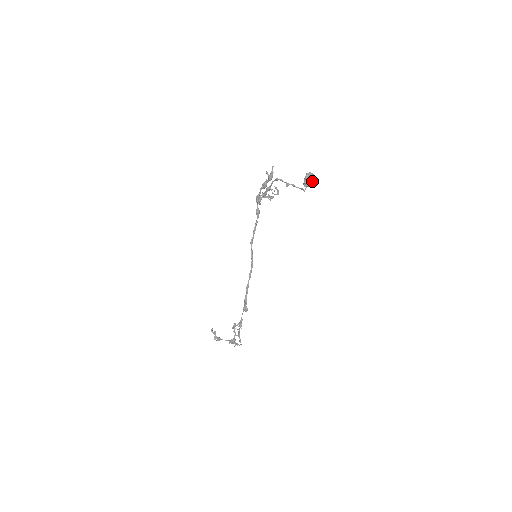
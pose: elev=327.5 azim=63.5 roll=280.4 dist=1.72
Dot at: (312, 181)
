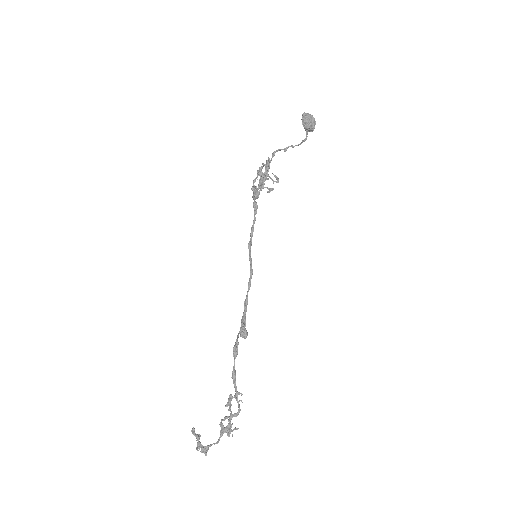
Dot at: (312, 120)
